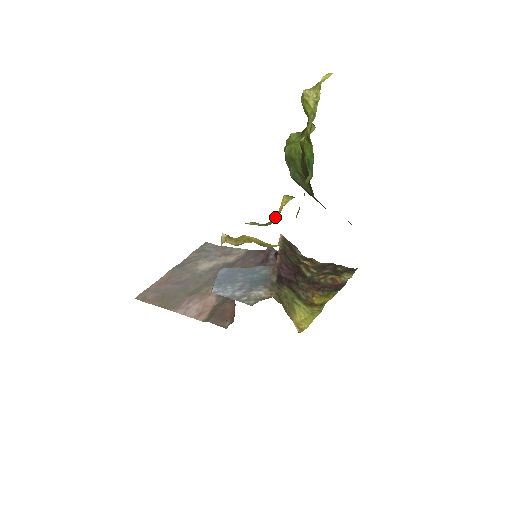
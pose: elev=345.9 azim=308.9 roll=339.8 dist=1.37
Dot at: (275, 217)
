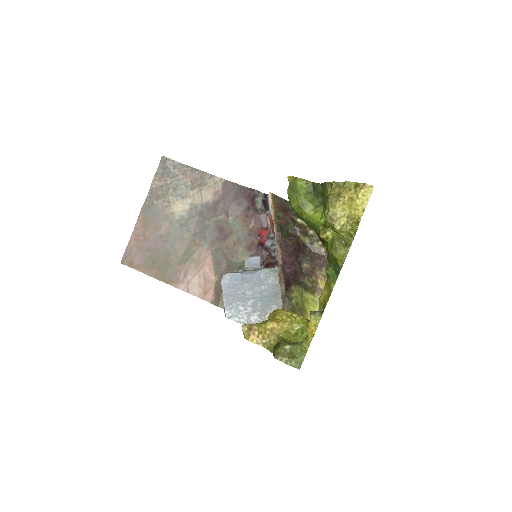
Dot at: (305, 342)
